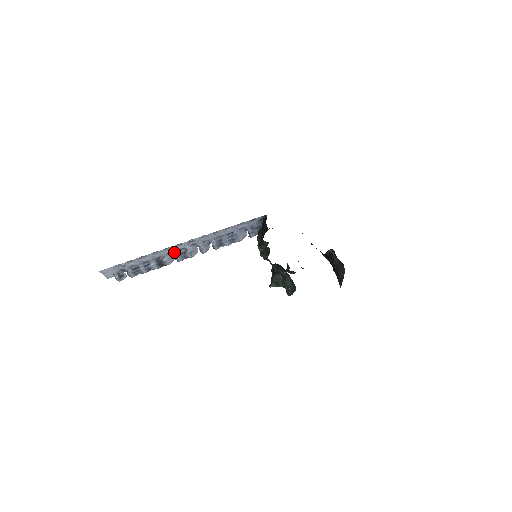
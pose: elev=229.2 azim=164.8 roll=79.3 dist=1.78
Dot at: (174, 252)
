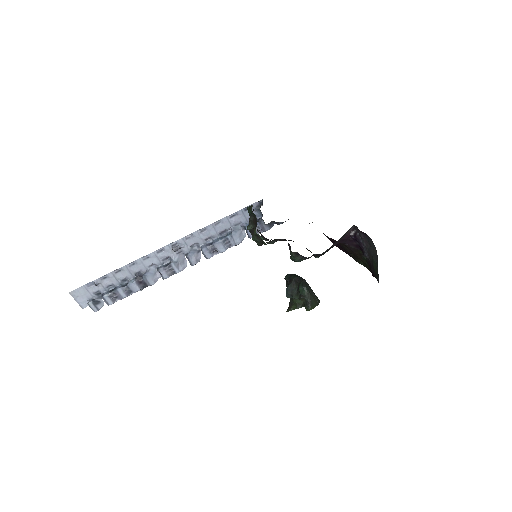
Dot at: (157, 264)
